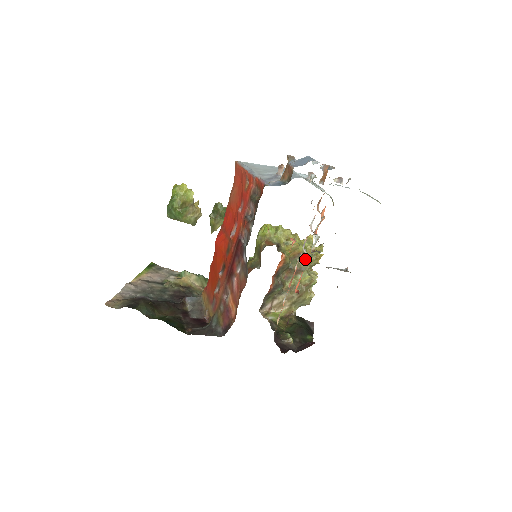
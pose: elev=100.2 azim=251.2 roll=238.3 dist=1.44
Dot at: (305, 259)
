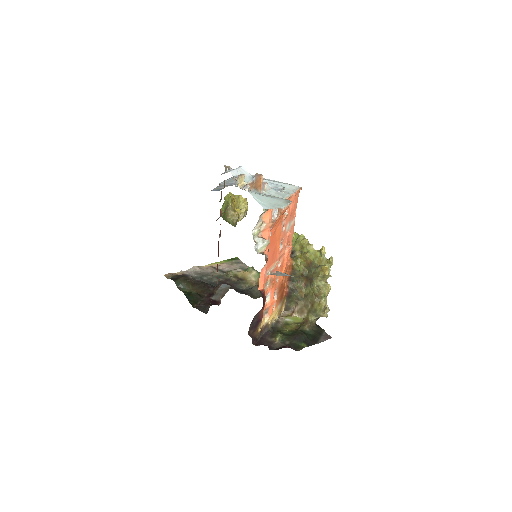
Dot at: (315, 269)
